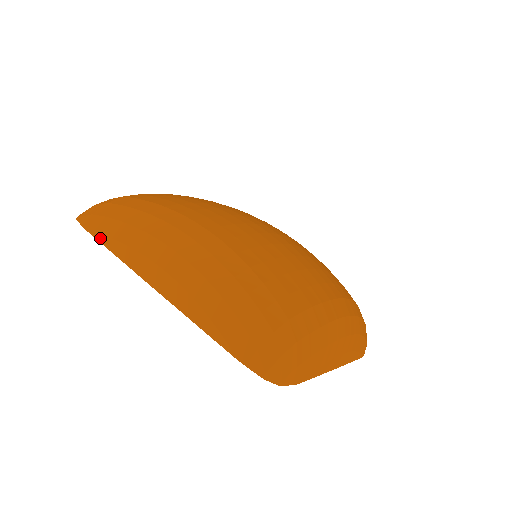
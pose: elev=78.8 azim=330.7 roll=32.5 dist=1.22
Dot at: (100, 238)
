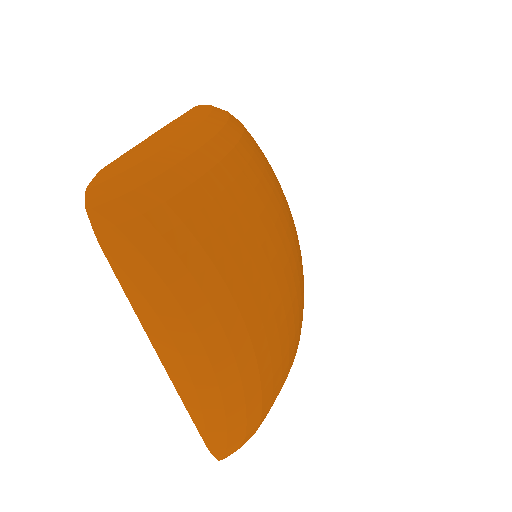
Dot at: (117, 270)
